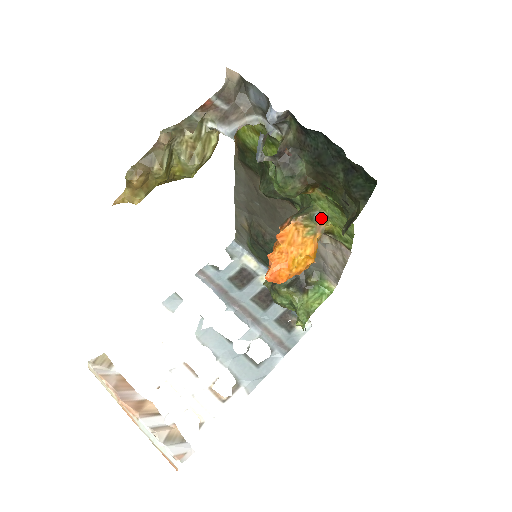
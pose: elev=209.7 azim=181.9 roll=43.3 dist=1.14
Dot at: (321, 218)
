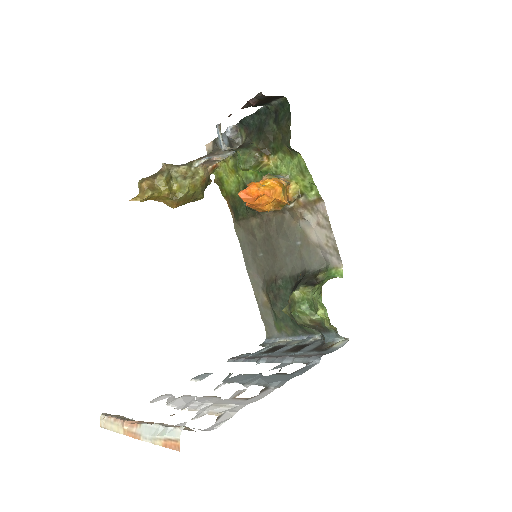
Dot at: (284, 178)
